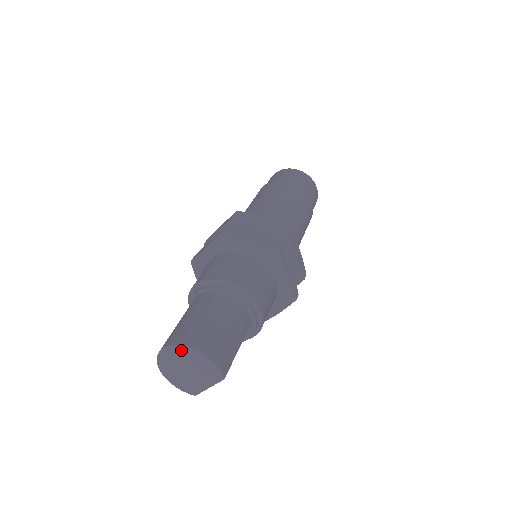
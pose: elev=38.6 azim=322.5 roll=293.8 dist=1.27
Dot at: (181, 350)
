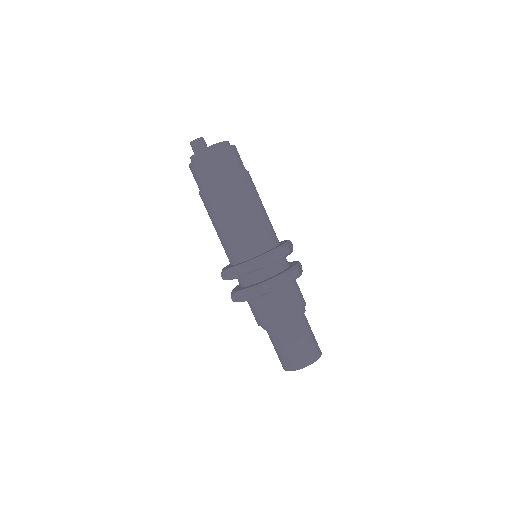
Dot at: (304, 367)
